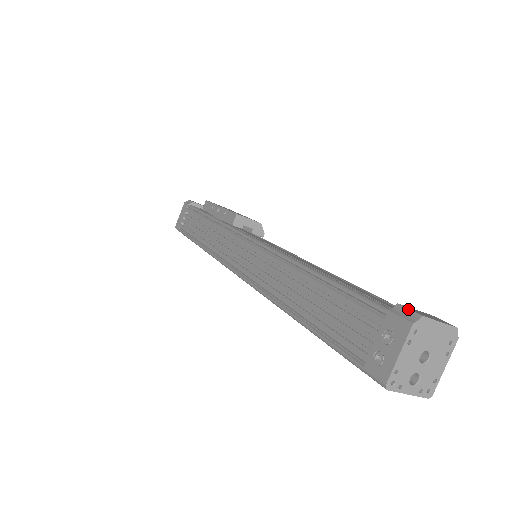
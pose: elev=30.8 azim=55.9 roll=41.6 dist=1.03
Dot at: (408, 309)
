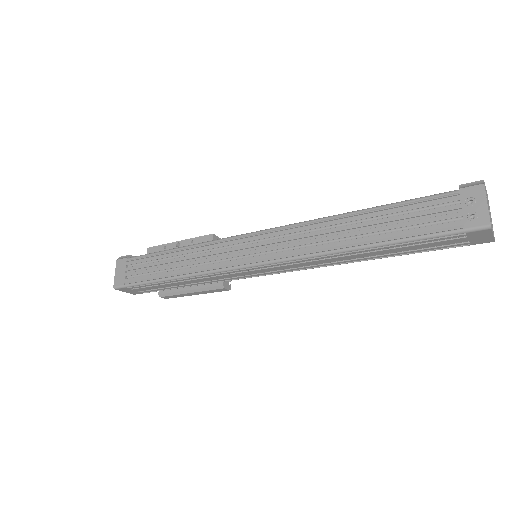
Dot at: (470, 183)
